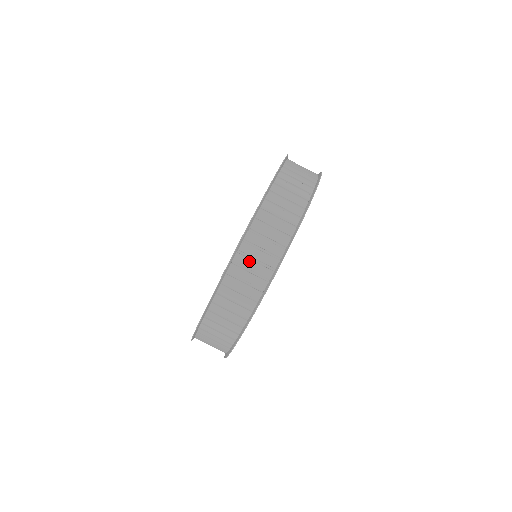
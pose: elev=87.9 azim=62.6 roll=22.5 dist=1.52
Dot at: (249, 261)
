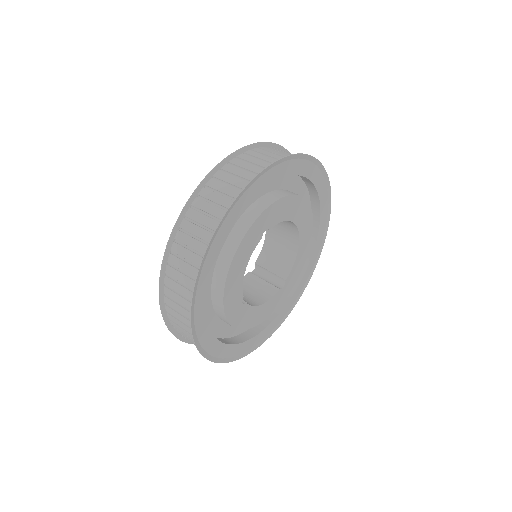
Dot at: (252, 158)
